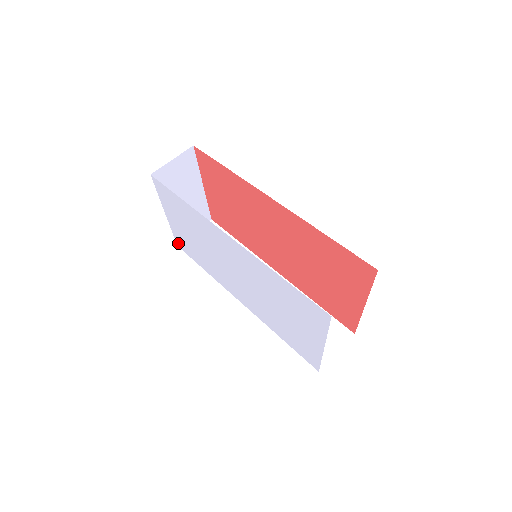
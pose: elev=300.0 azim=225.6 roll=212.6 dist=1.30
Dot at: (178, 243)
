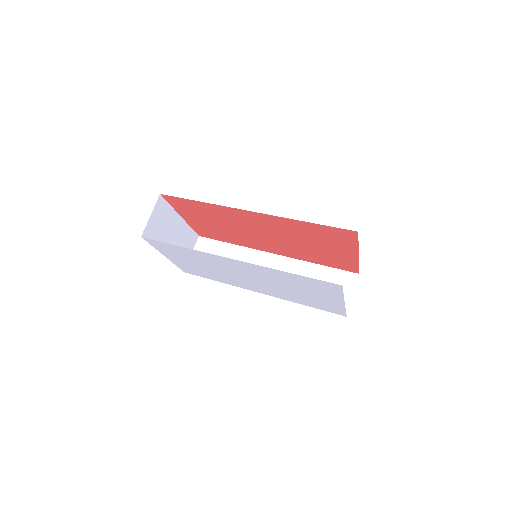
Dot at: (184, 271)
